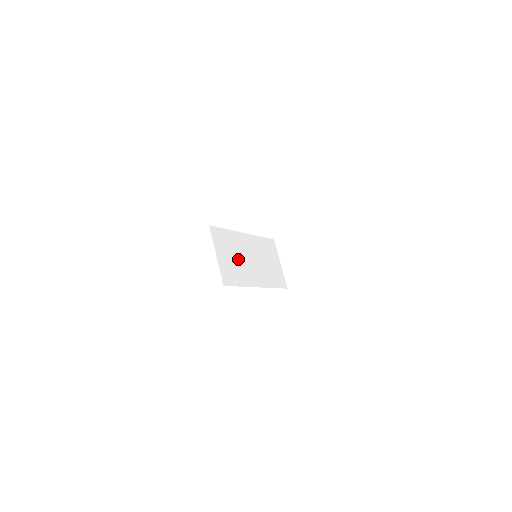
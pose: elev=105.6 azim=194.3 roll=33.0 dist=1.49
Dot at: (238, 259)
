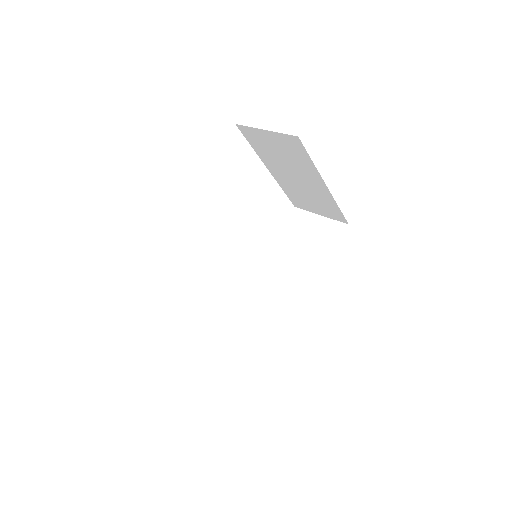
Dot at: occluded
